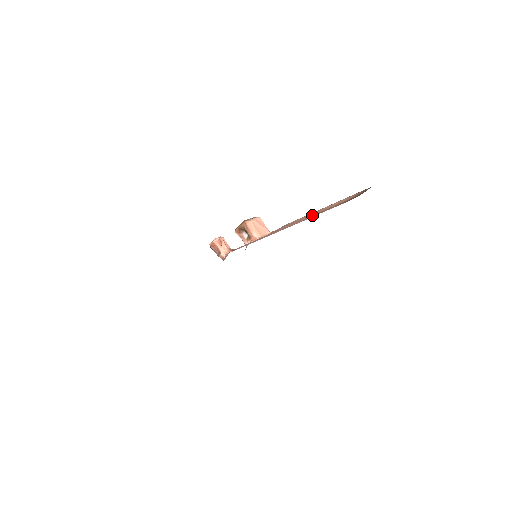
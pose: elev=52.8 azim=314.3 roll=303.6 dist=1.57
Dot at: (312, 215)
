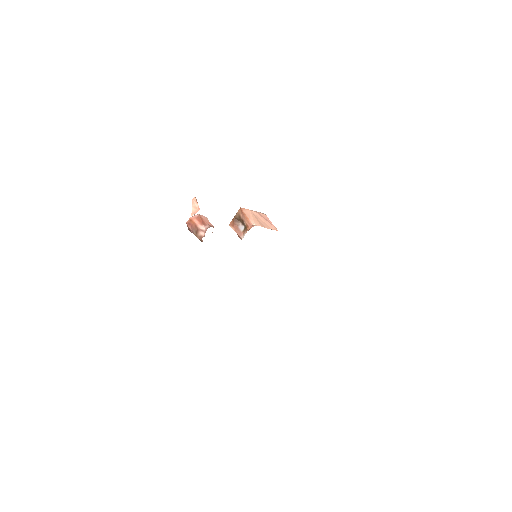
Dot at: occluded
